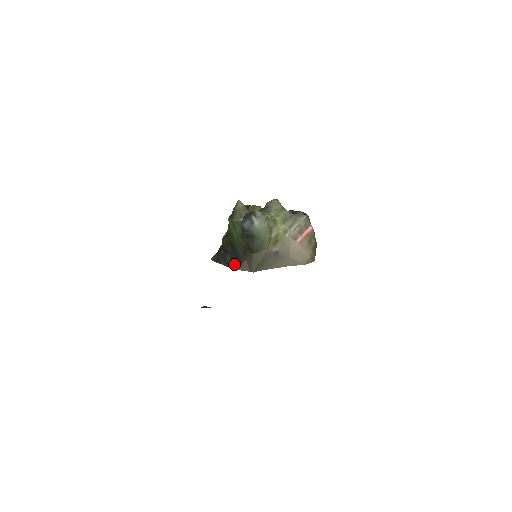
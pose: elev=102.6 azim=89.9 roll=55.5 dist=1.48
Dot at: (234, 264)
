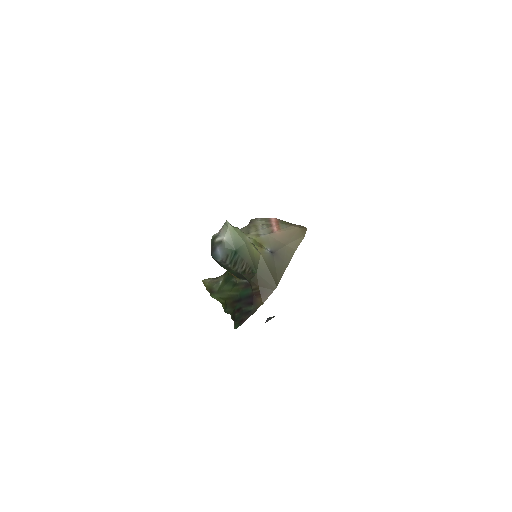
Dot at: (255, 304)
